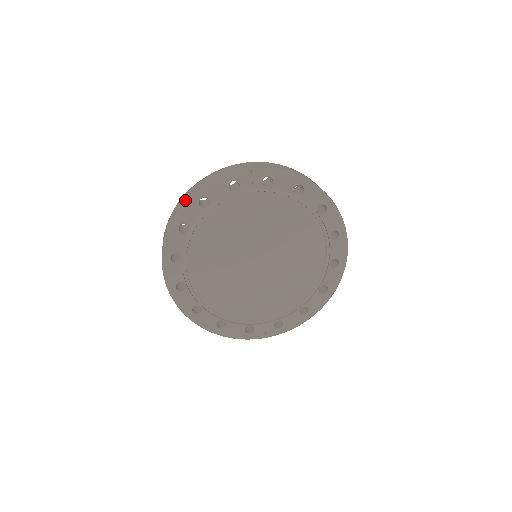
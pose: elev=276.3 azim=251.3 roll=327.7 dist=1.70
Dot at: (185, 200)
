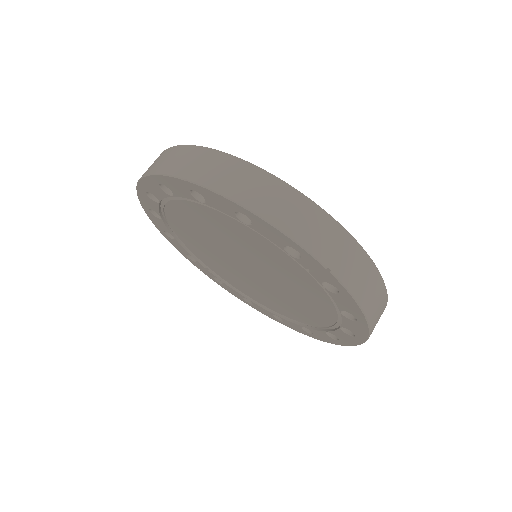
Dot at: (227, 190)
